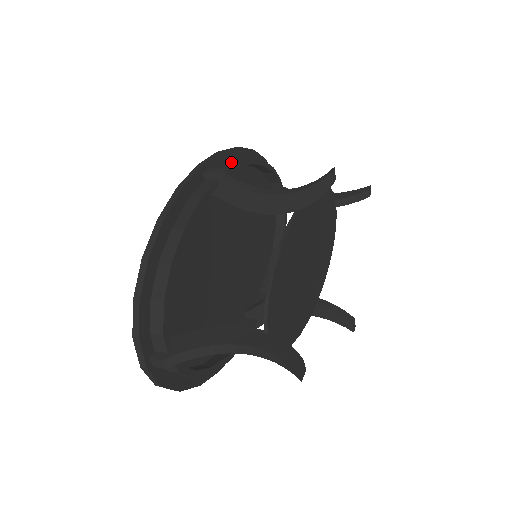
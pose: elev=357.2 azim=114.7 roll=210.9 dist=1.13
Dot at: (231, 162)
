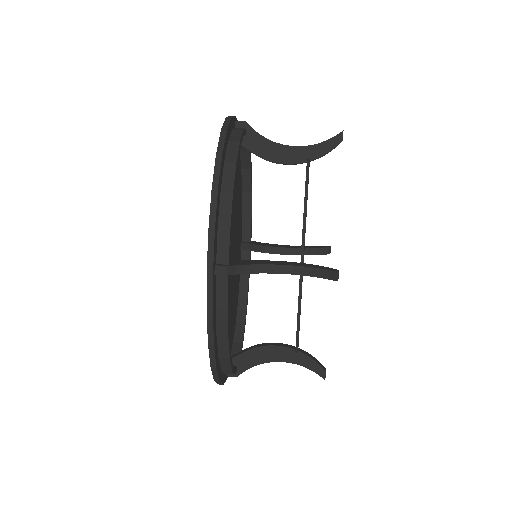
Dot at: (221, 221)
